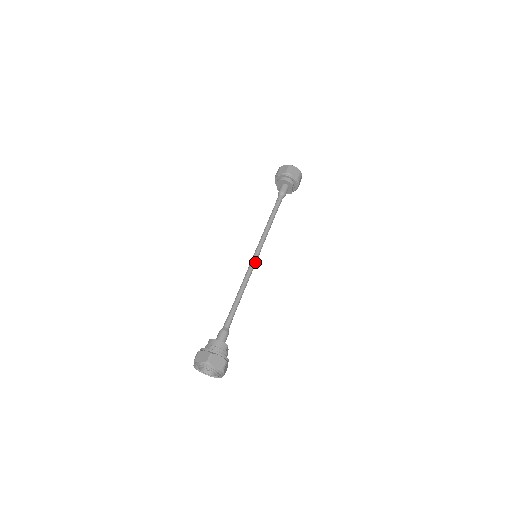
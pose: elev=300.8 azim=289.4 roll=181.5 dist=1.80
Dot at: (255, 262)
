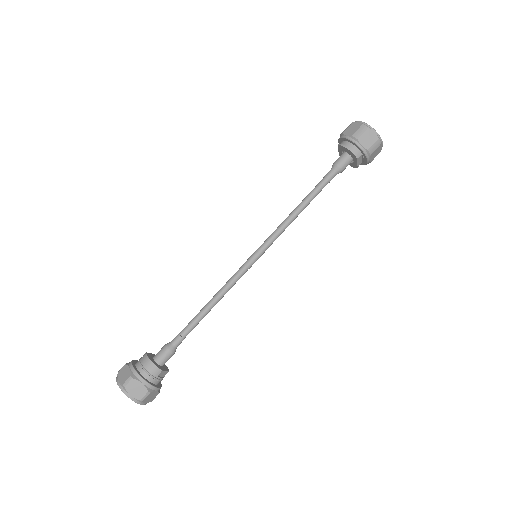
Dot at: (249, 265)
